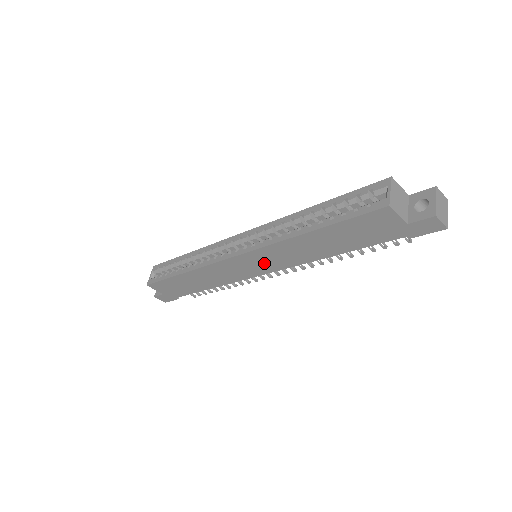
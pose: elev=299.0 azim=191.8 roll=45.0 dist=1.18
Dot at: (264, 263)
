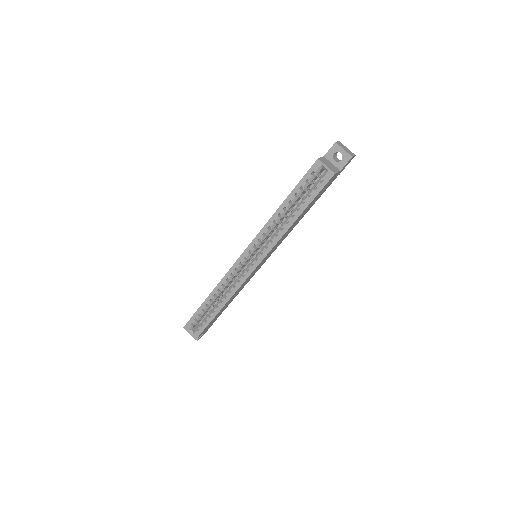
Dot at: (269, 255)
